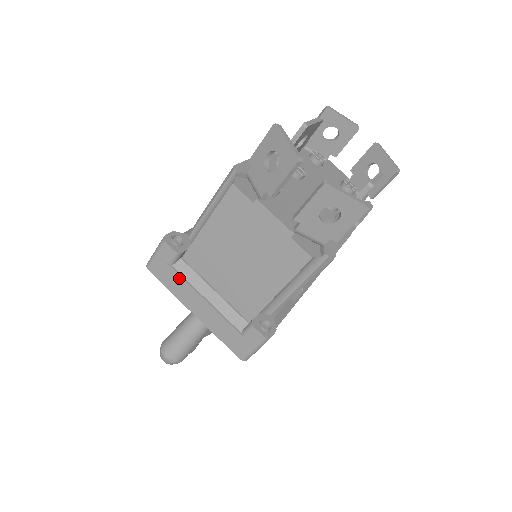
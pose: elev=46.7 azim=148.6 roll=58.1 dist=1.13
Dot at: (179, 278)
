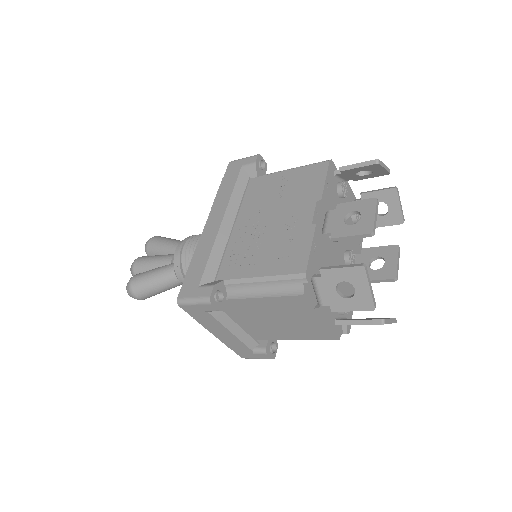
Dot at: (212, 320)
